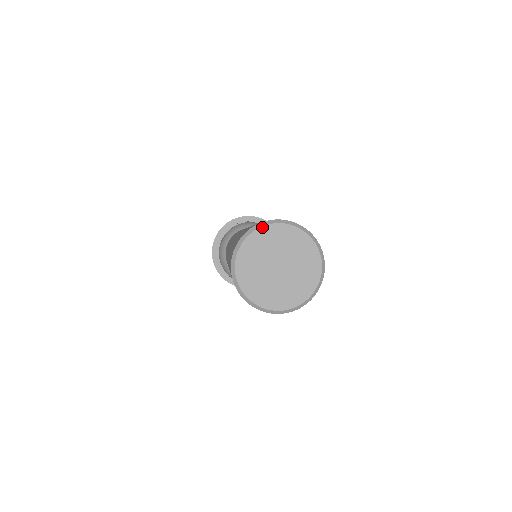
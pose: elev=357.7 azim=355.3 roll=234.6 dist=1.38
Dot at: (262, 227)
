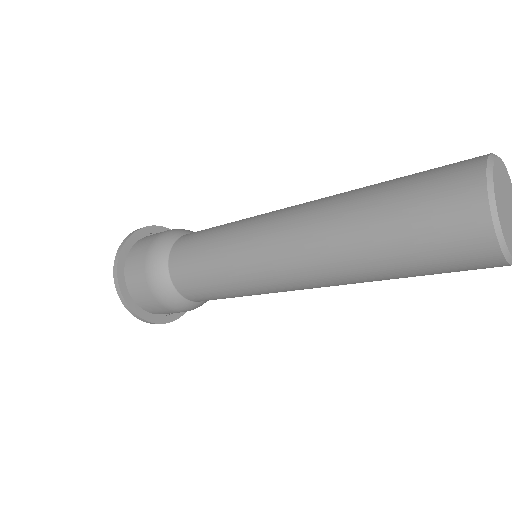
Dot at: (498, 157)
